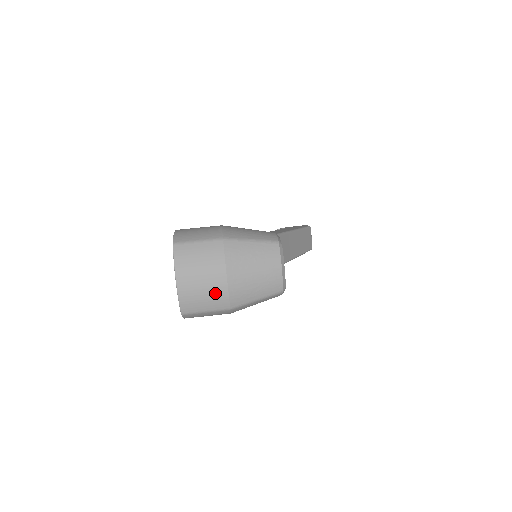
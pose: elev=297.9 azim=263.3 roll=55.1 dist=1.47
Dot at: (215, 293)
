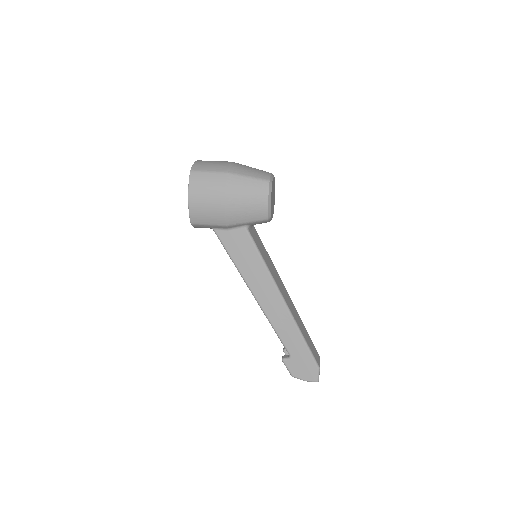
Dot at: (220, 164)
